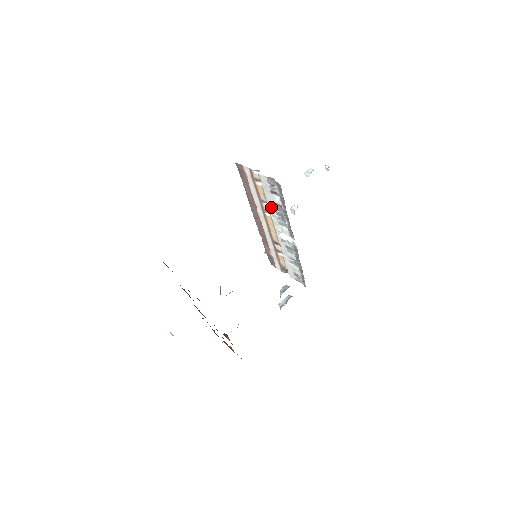
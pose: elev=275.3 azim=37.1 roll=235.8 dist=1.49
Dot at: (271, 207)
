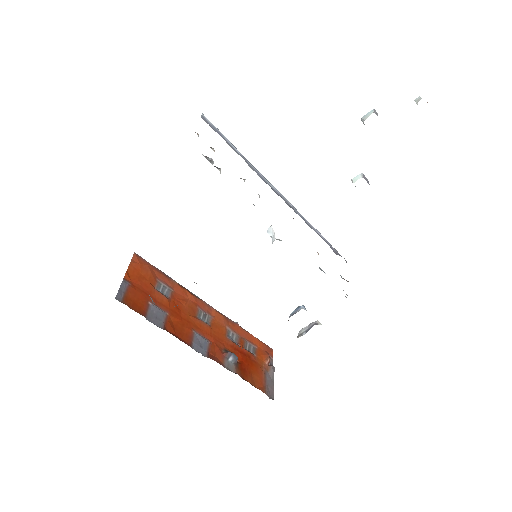
Dot at: occluded
